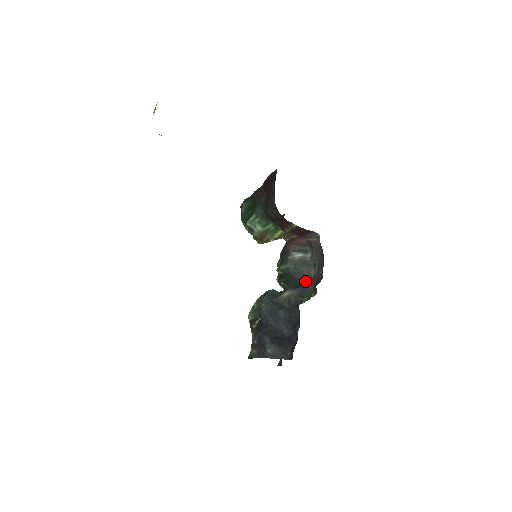
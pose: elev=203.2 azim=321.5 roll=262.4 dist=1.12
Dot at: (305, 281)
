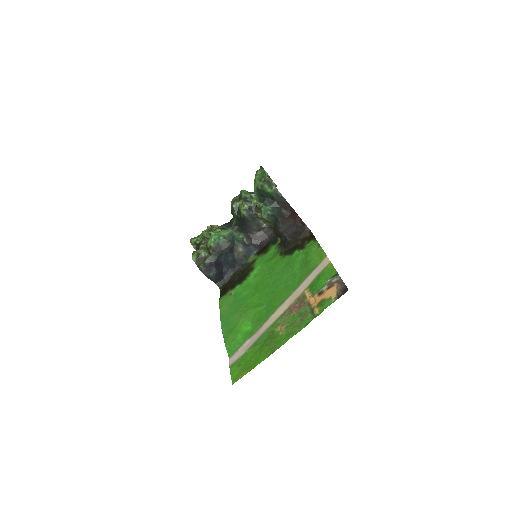
Dot at: (248, 230)
